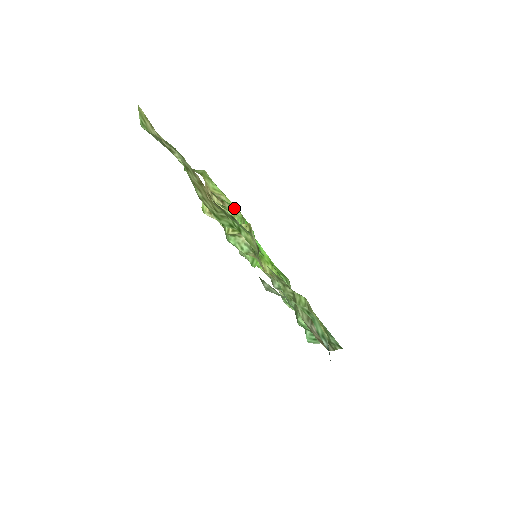
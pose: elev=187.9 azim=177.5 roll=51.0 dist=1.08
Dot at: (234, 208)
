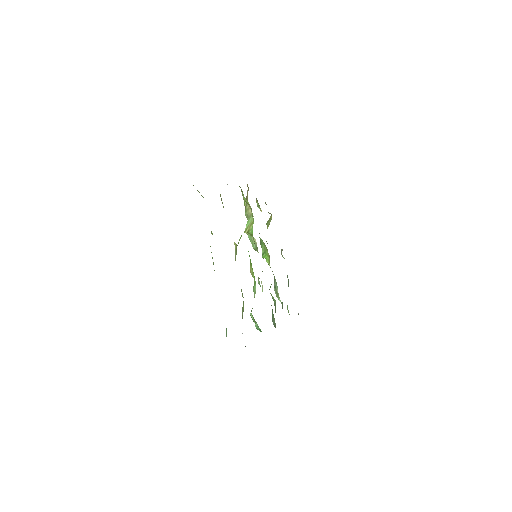
Dot at: (253, 218)
